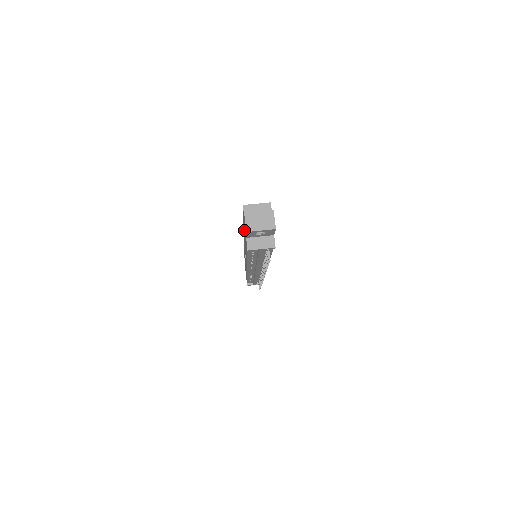
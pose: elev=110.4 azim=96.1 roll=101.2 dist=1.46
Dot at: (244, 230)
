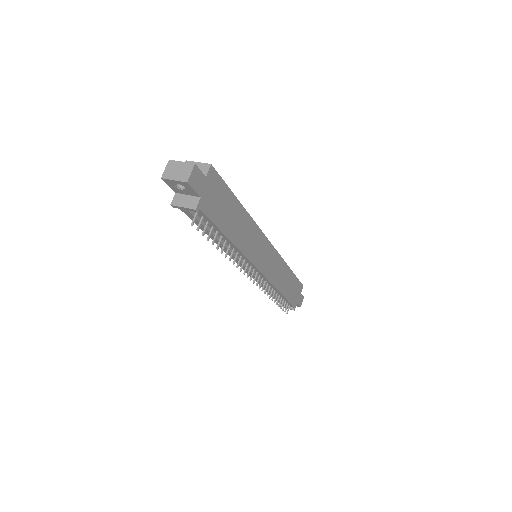
Dot at: occluded
